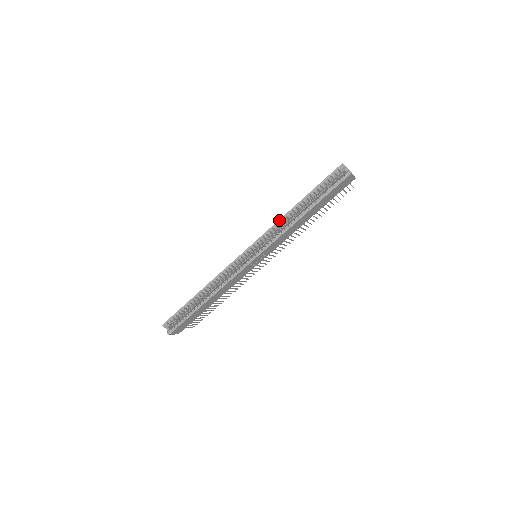
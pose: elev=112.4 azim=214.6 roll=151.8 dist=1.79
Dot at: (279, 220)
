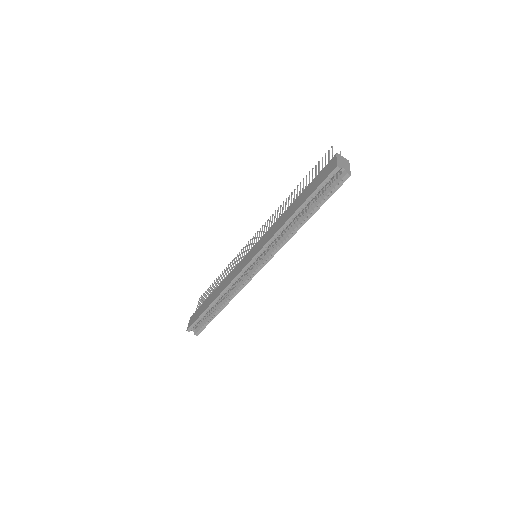
Dot at: (276, 233)
